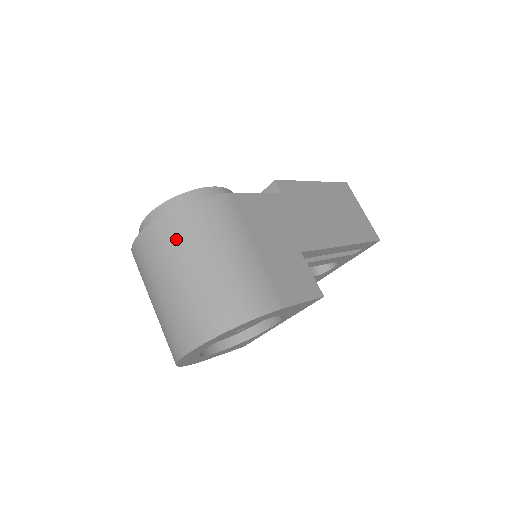
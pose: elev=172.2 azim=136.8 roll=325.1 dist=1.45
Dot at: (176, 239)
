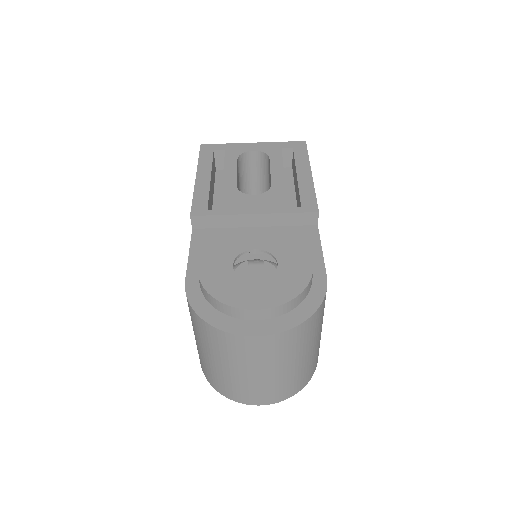
Dot at: (297, 344)
